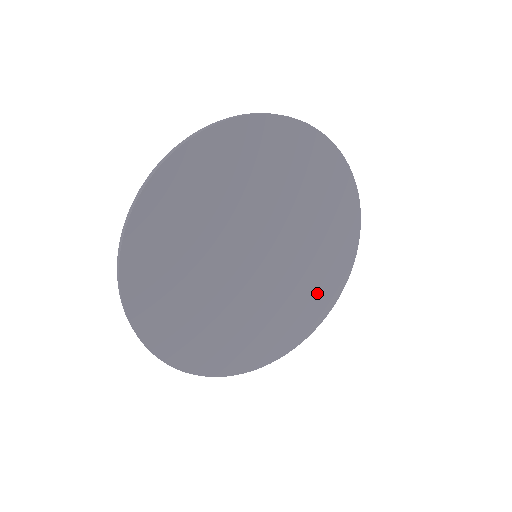
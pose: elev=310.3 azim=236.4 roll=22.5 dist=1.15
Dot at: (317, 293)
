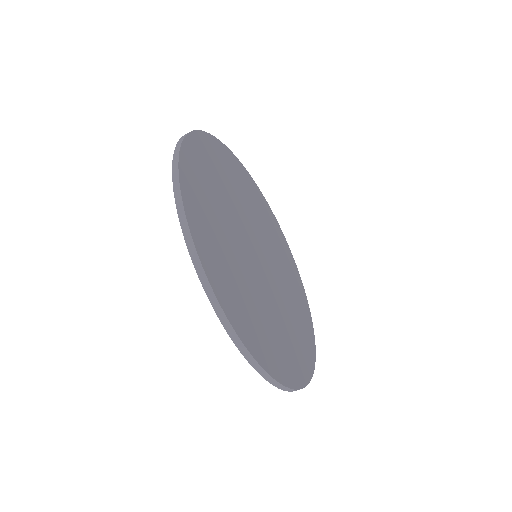
Dot at: (287, 262)
